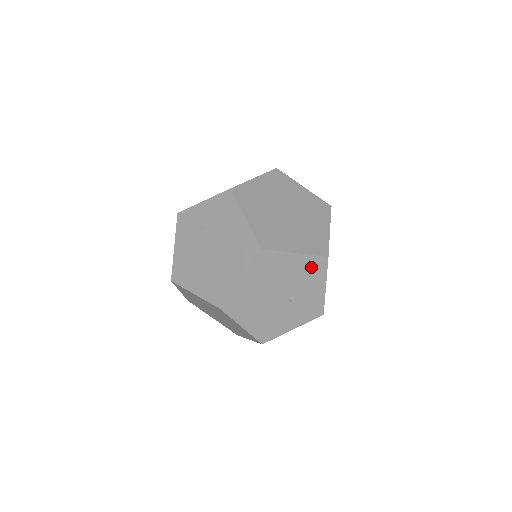
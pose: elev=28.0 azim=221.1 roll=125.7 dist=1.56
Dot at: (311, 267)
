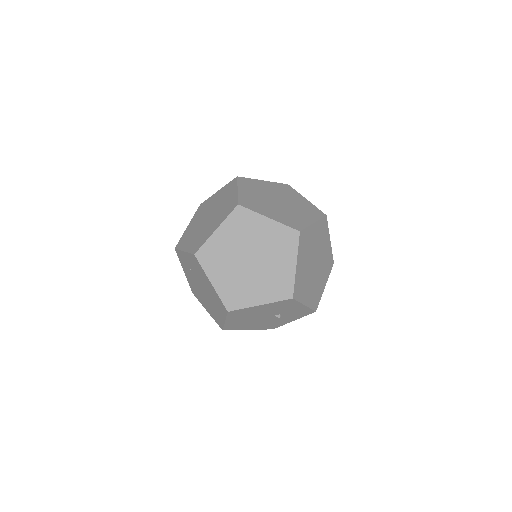
Dot at: (281, 304)
